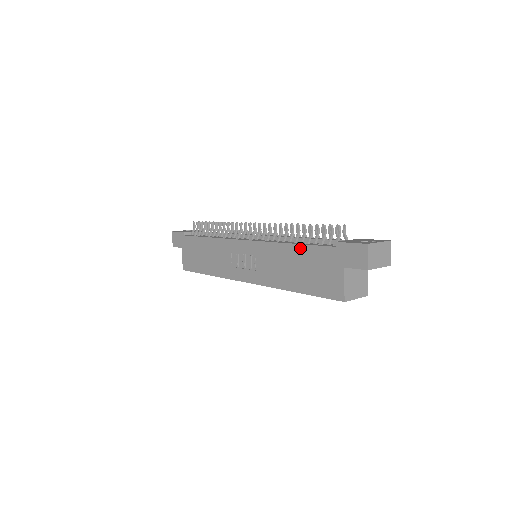
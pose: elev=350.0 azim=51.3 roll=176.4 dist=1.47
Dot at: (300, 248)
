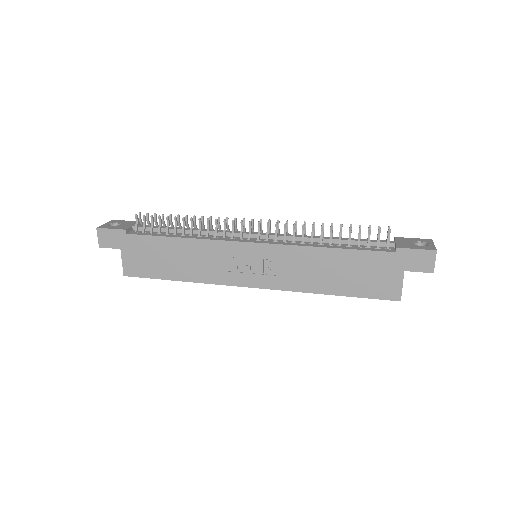
Dot at: (345, 253)
